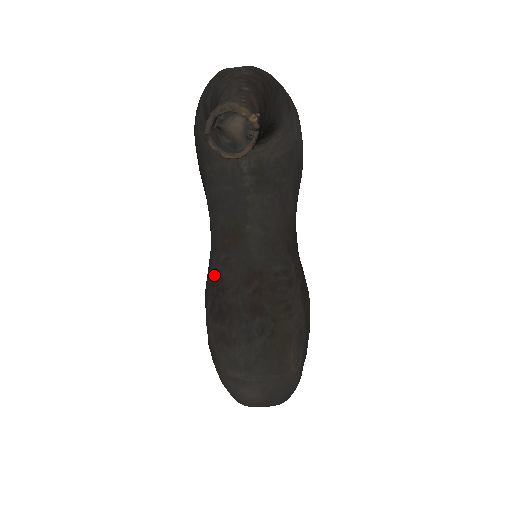
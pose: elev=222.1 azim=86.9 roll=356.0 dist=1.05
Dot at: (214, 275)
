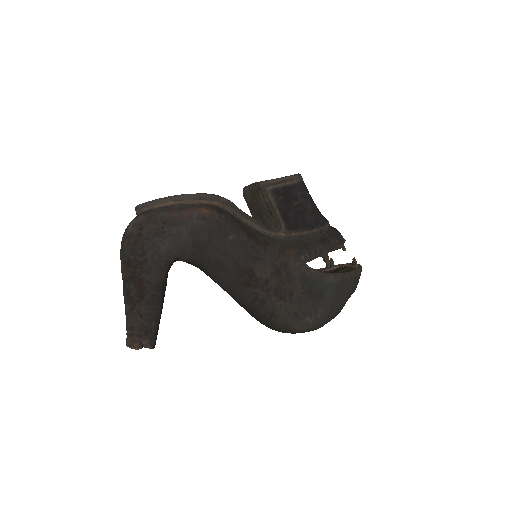
Dot at: occluded
